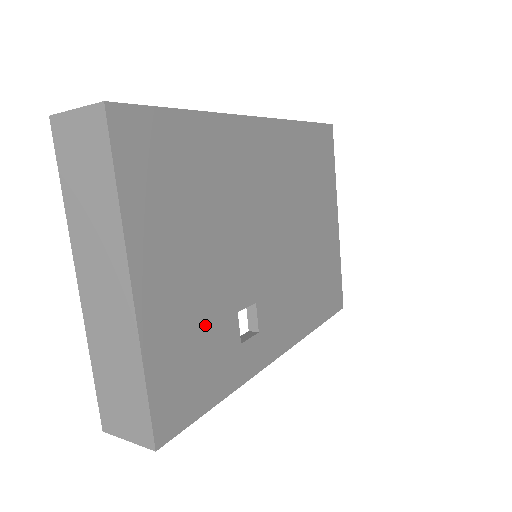
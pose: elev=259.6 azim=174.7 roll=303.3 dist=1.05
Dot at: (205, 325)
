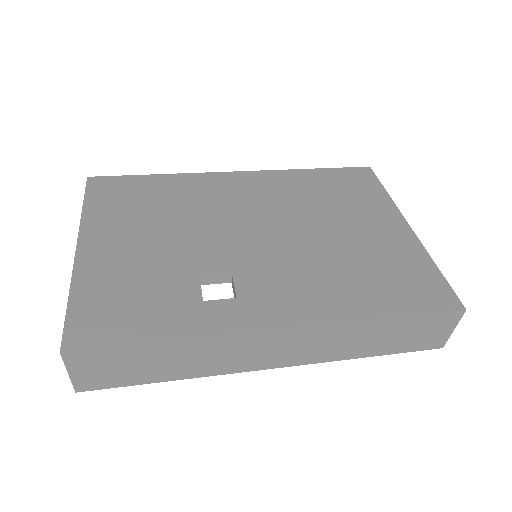
Dot at: (150, 278)
